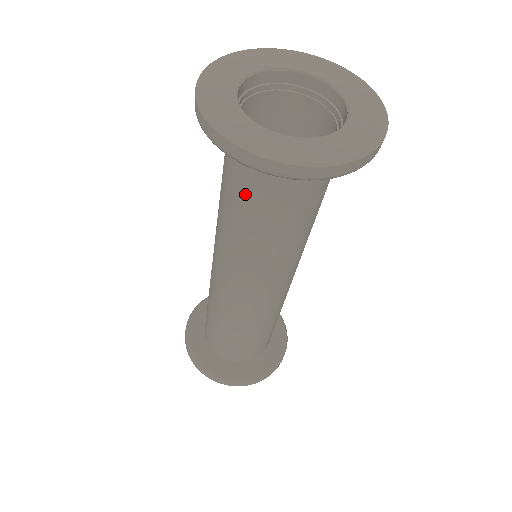
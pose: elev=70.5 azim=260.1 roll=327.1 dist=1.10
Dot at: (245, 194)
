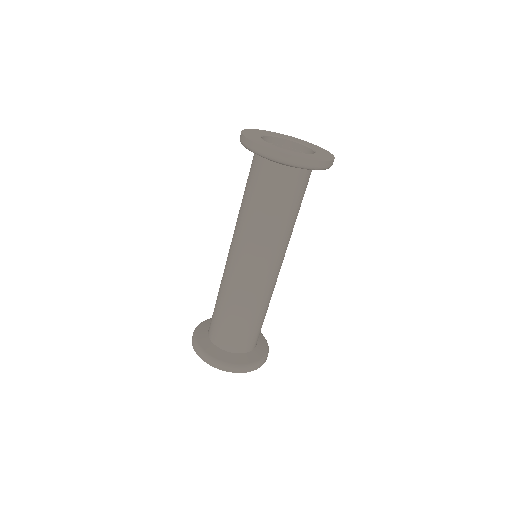
Dot at: (265, 190)
